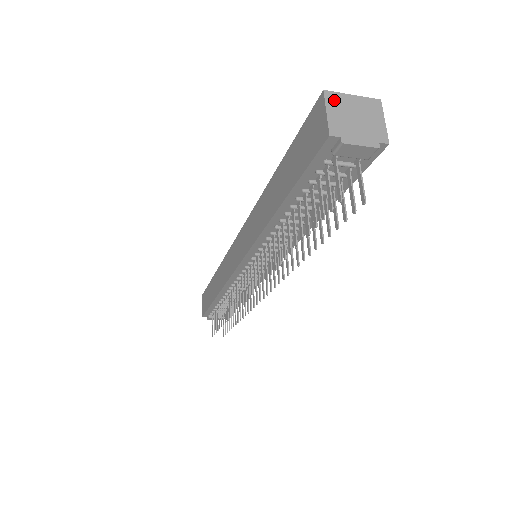
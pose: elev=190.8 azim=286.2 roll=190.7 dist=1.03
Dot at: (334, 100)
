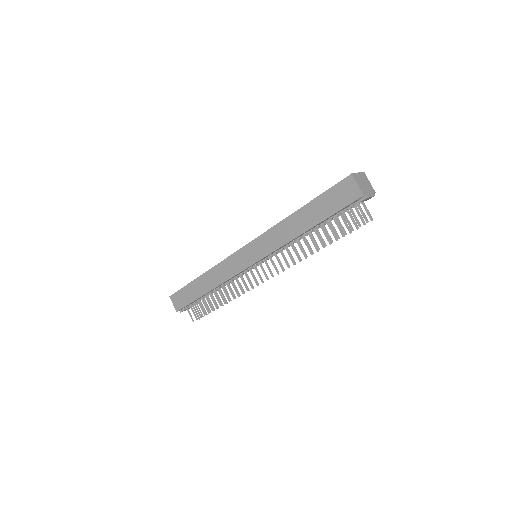
Dot at: (356, 177)
